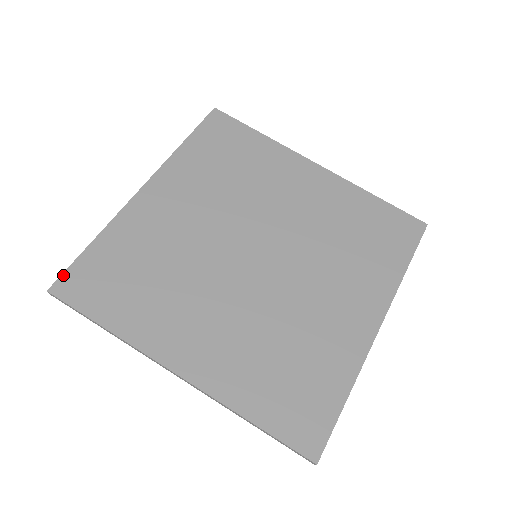
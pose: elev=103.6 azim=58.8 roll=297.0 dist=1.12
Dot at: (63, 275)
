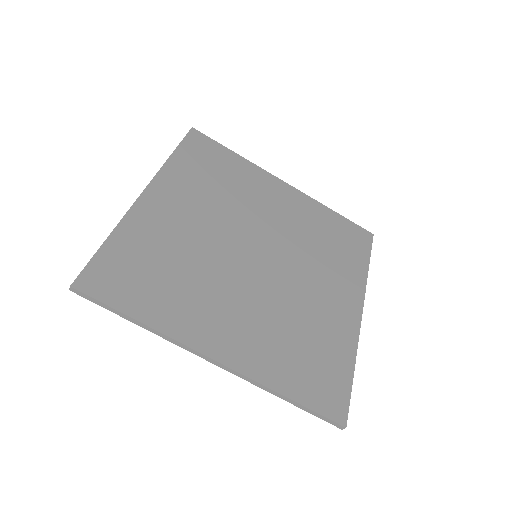
Dot at: (84, 270)
